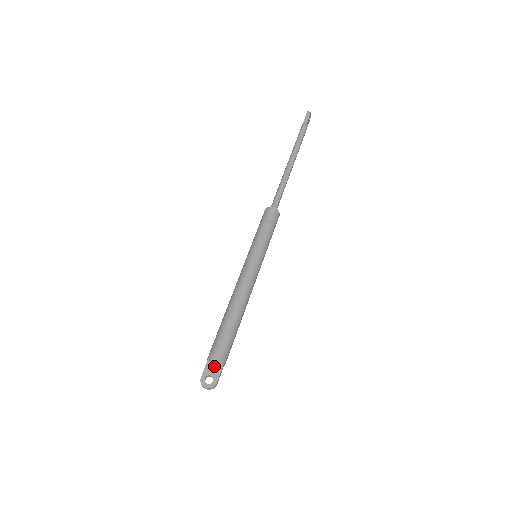
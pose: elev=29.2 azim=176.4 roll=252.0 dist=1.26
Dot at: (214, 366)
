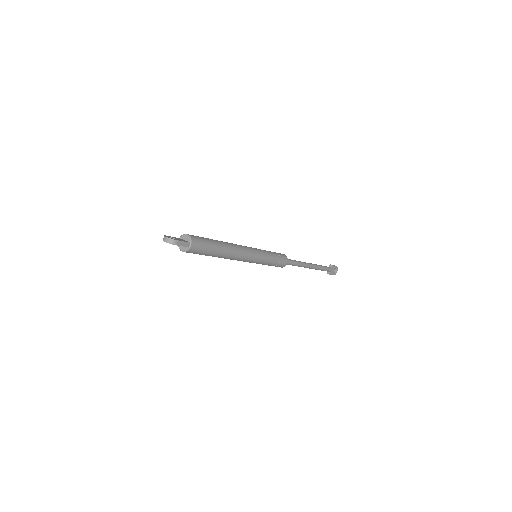
Dot at: (182, 240)
